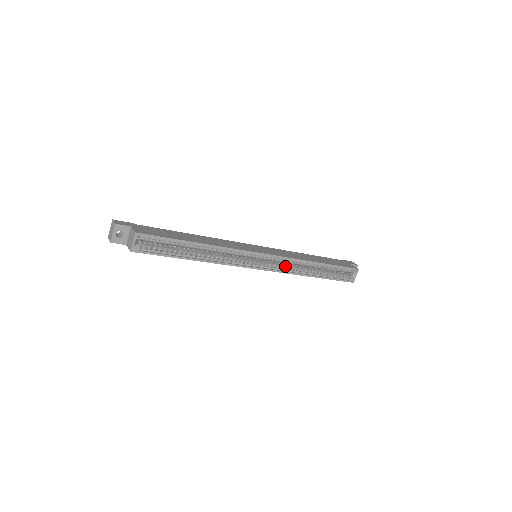
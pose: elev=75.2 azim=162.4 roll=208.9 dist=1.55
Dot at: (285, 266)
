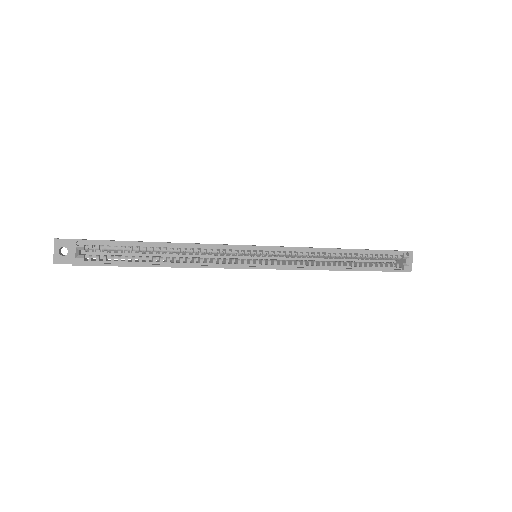
Dot at: (298, 261)
